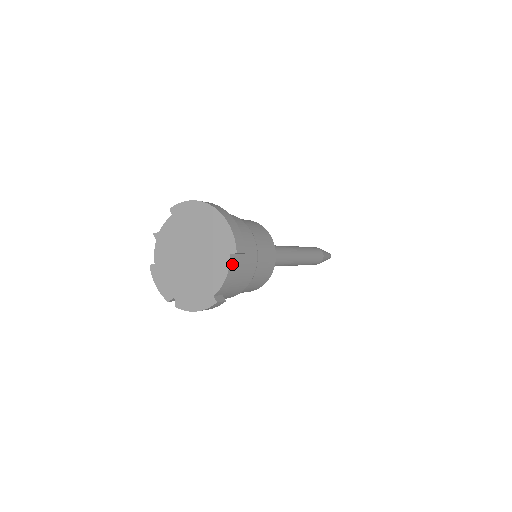
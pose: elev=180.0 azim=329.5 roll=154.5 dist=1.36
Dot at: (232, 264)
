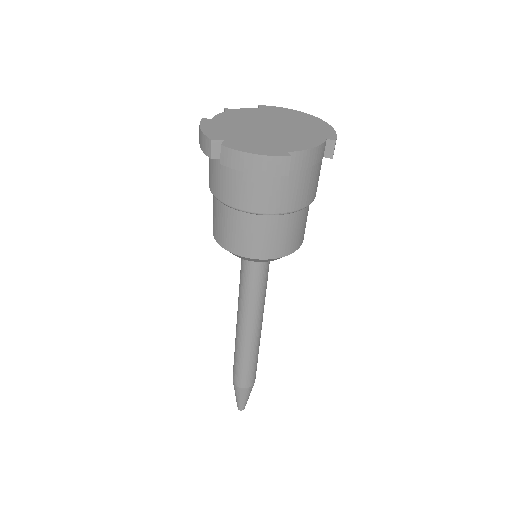
Dot at: (322, 149)
